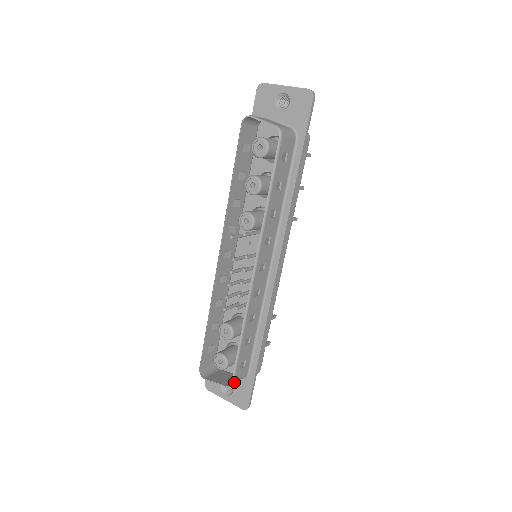
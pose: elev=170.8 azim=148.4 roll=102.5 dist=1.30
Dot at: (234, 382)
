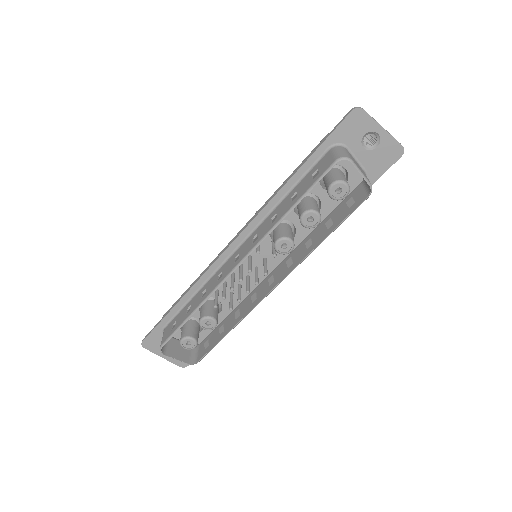
Dot at: (198, 361)
